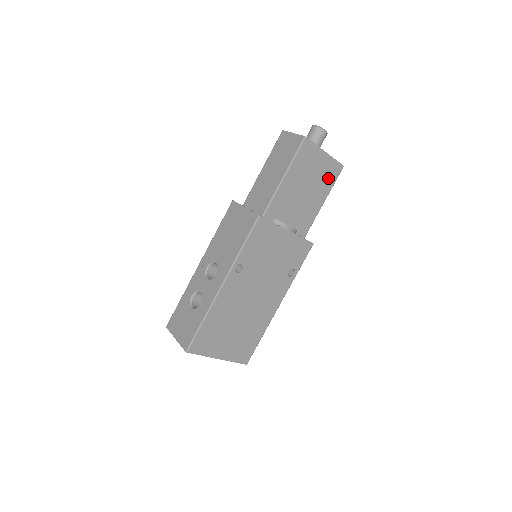
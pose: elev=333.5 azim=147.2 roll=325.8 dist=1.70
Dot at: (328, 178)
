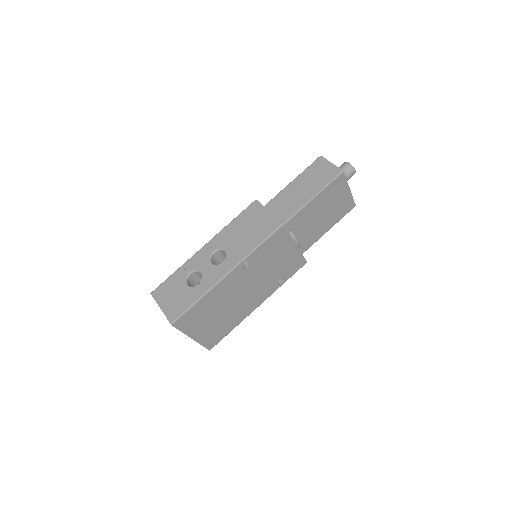
Dot at: (341, 211)
